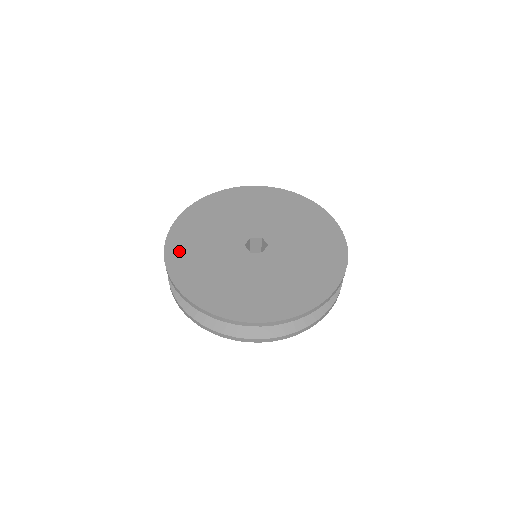
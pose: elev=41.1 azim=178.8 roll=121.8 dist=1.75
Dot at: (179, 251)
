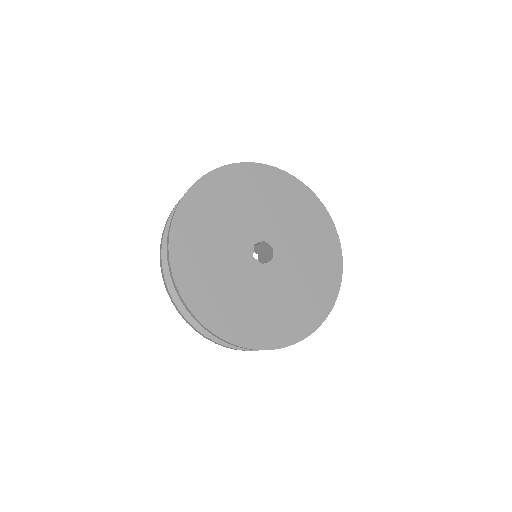
Dot at: (197, 291)
